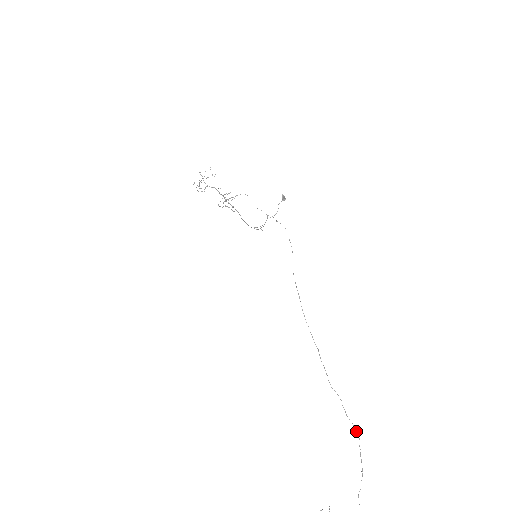
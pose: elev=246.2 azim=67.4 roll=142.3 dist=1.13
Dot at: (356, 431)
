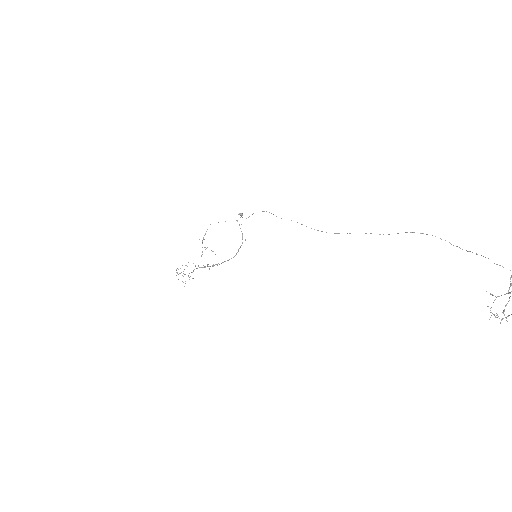
Dot at: occluded
